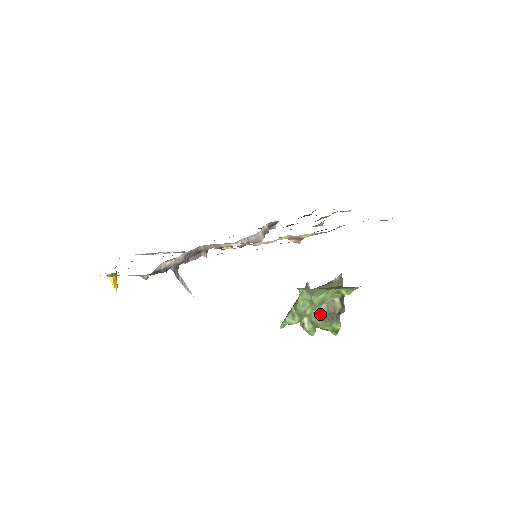
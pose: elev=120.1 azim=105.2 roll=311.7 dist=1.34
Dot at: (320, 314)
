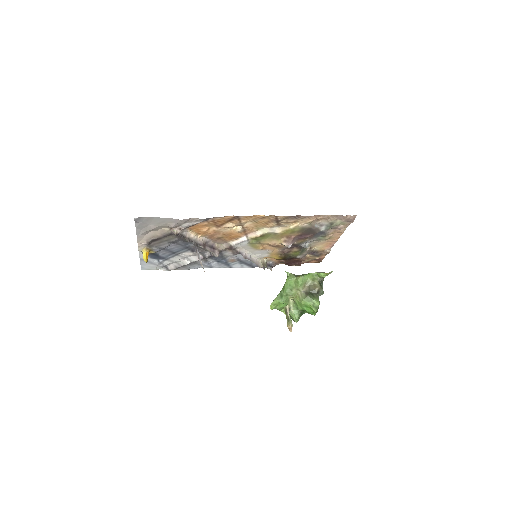
Dot at: (303, 292)
